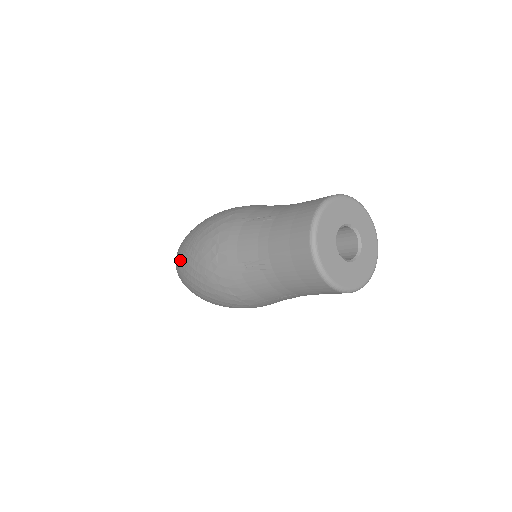
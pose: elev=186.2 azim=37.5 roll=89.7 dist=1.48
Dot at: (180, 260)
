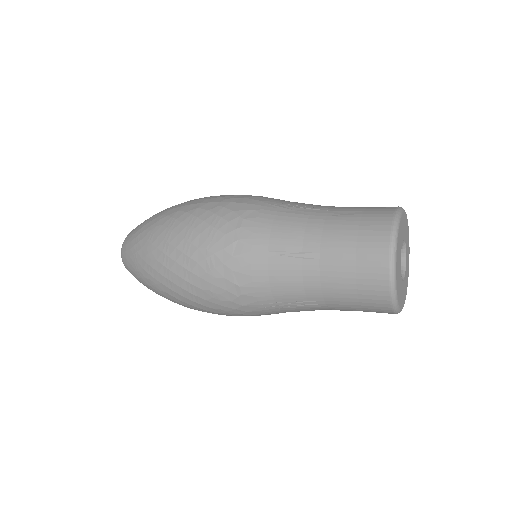
Dot at: (159, 286)
